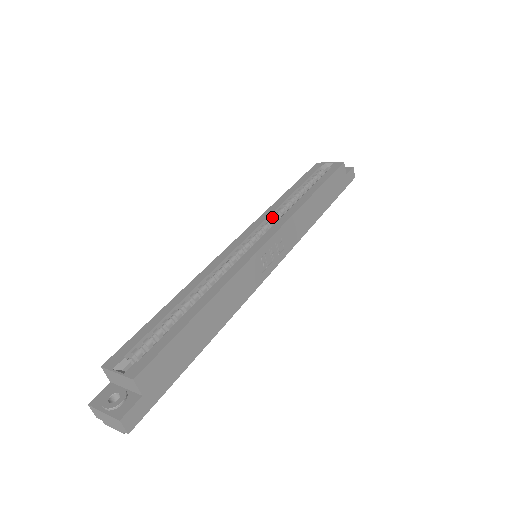
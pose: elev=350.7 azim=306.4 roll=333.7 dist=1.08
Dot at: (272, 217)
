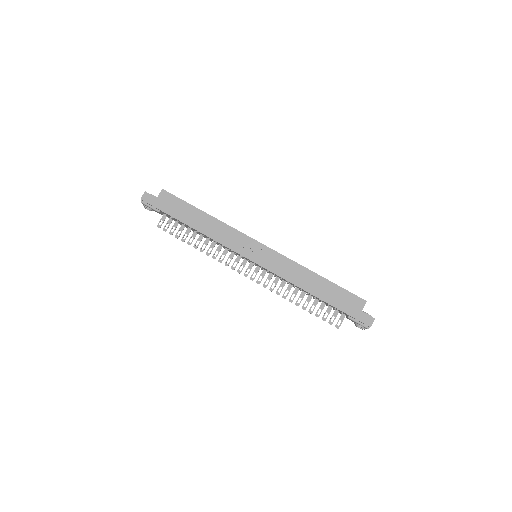
Dot at: occluded
